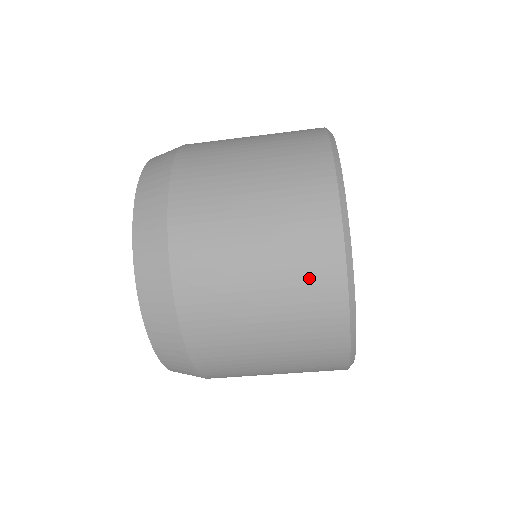
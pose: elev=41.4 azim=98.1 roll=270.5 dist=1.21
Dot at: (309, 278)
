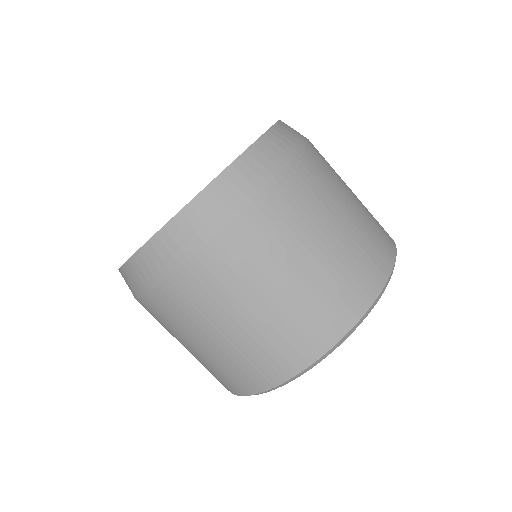
Dot at: occluded
